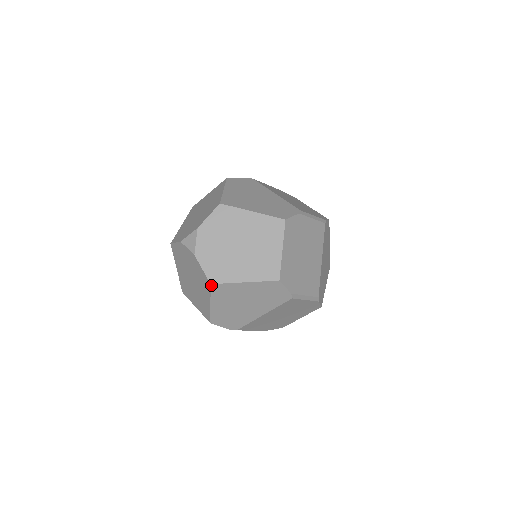
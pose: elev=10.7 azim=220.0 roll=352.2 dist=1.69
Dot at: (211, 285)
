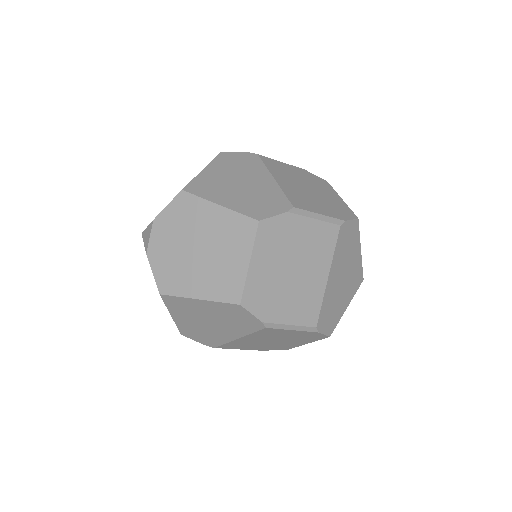
Dot at: (161, 295)
